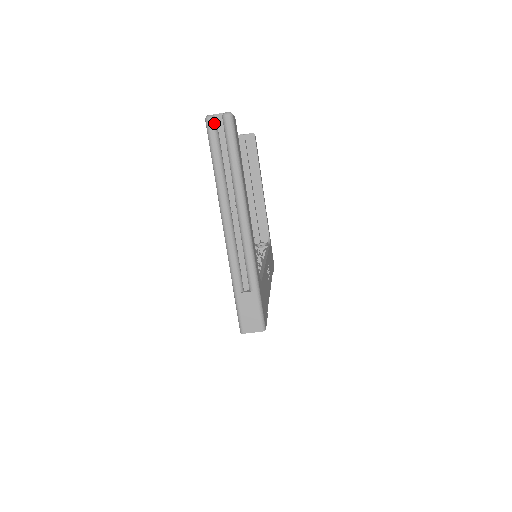
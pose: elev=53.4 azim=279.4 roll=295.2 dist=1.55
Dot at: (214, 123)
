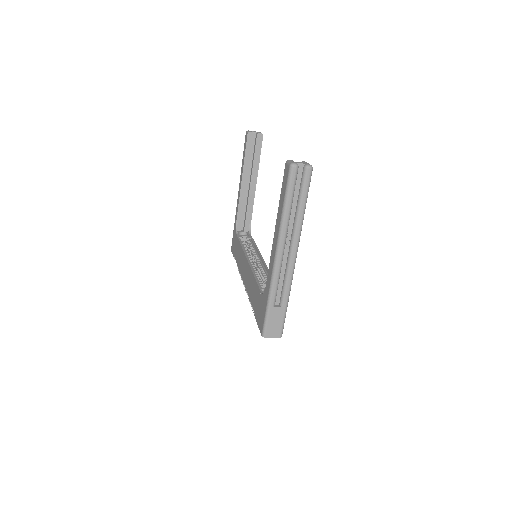
Dot at: (297, 171)
